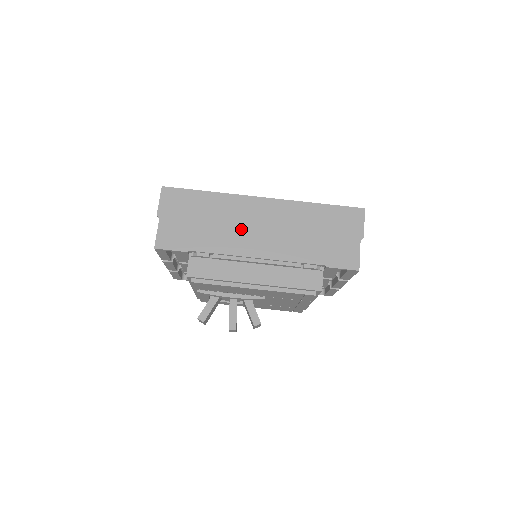
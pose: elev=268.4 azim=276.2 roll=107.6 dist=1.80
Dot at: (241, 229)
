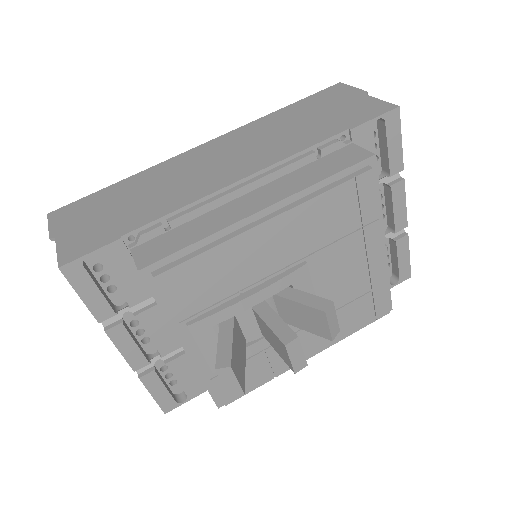
Dot at: (193, 176)
